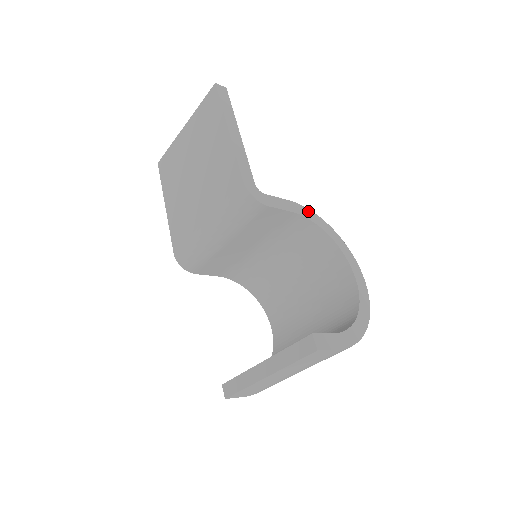
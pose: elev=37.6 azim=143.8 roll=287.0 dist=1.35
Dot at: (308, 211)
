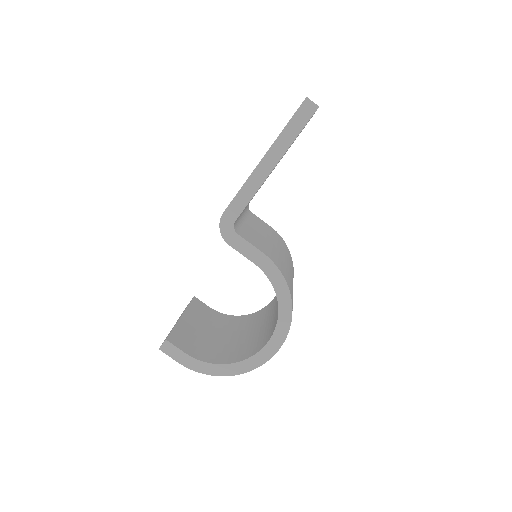
Dot at: (278, 273)
